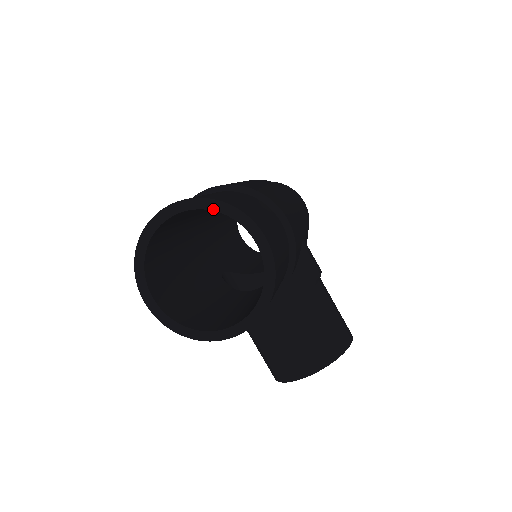
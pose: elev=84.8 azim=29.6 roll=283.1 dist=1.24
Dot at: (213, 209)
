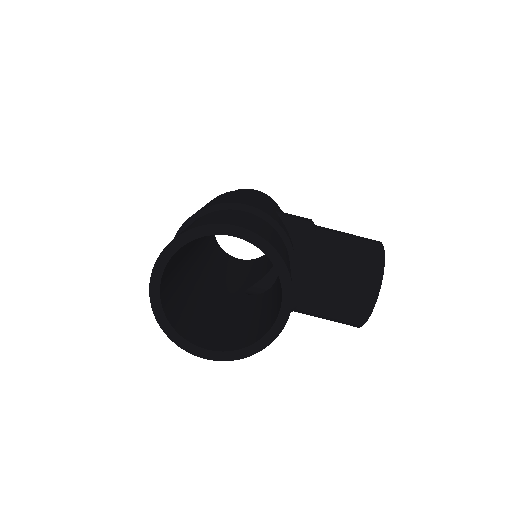
Dot at: (183, 244)
